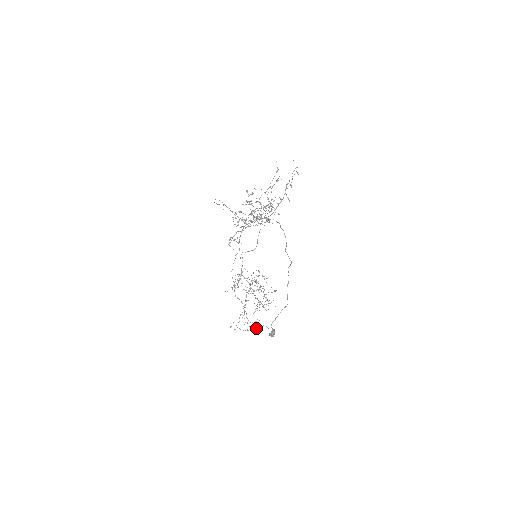
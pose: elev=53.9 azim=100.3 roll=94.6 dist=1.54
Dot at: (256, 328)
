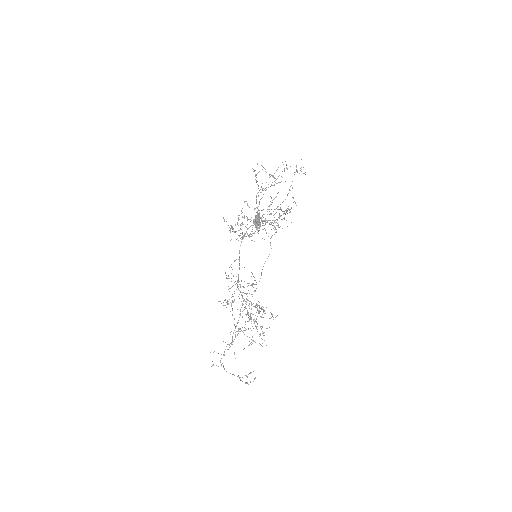
Dot at: (245, 375)
